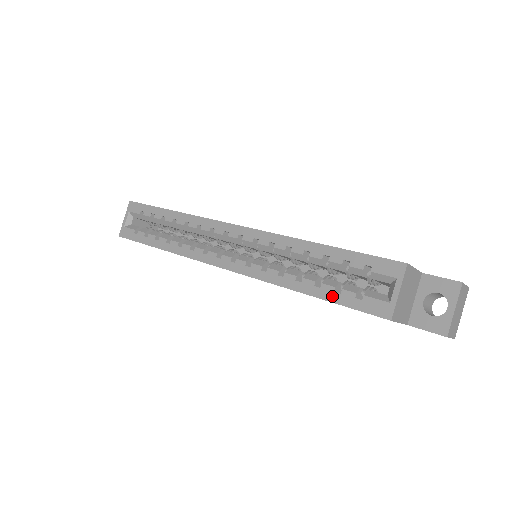
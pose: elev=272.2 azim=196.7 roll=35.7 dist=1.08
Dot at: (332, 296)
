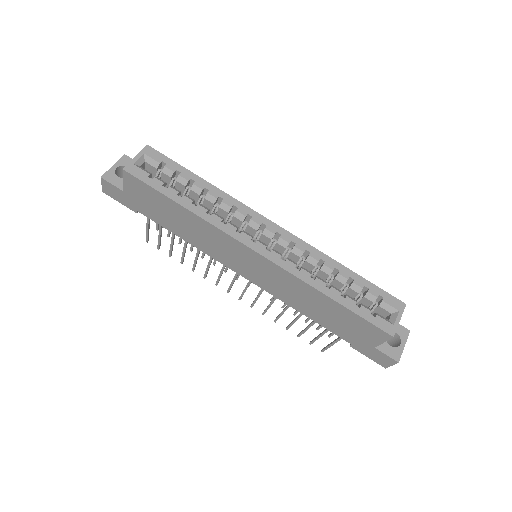
Dot at: (354, 307)
